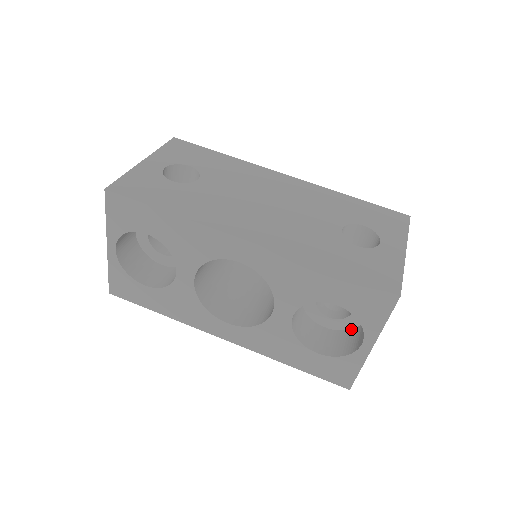
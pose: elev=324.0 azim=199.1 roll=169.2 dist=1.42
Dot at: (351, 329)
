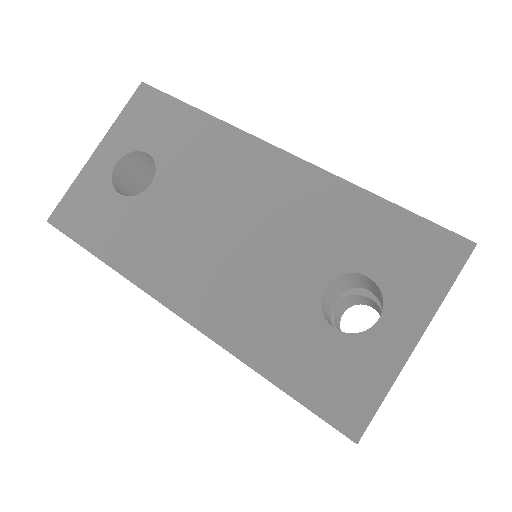
Dot at: occluded
